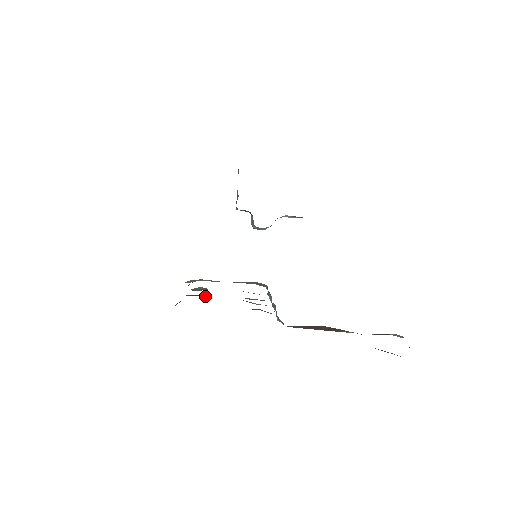
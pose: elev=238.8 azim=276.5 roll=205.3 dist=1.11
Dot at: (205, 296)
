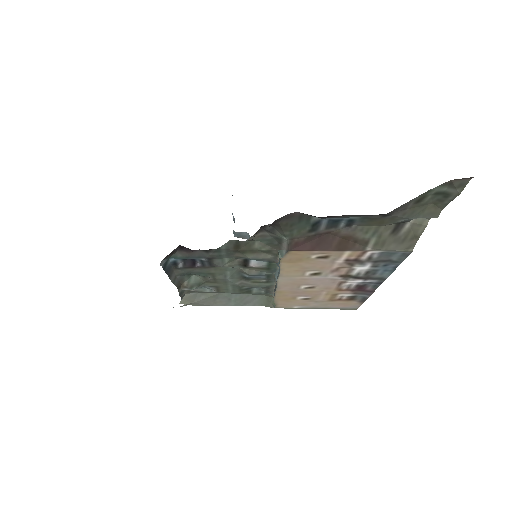
Dot at: (197, 262)
